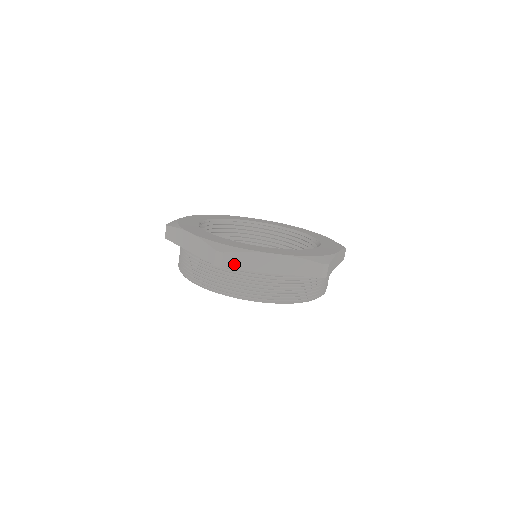
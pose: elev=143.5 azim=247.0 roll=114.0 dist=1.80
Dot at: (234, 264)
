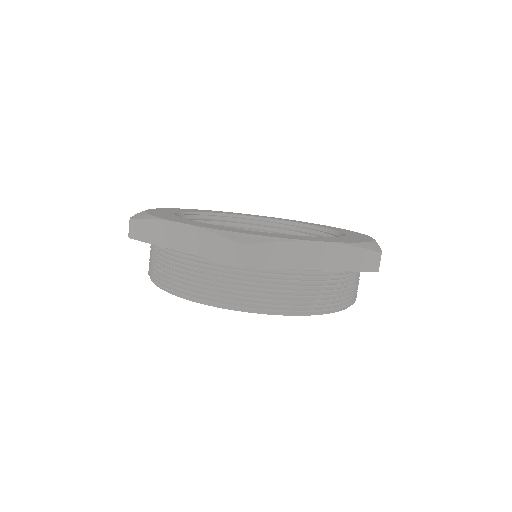
Dot at: (264, 261)
